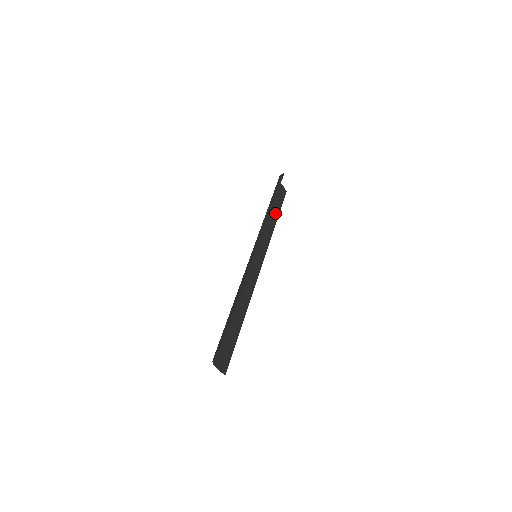
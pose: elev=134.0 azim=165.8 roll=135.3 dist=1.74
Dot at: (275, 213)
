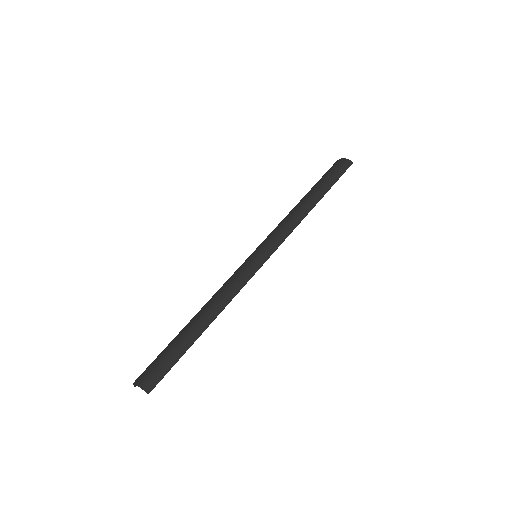
Dot at: occluded
